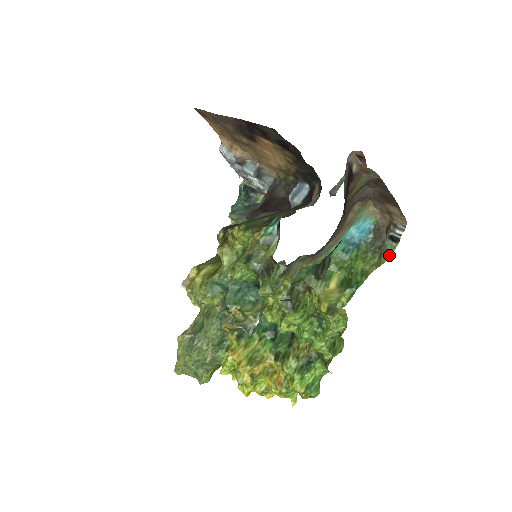
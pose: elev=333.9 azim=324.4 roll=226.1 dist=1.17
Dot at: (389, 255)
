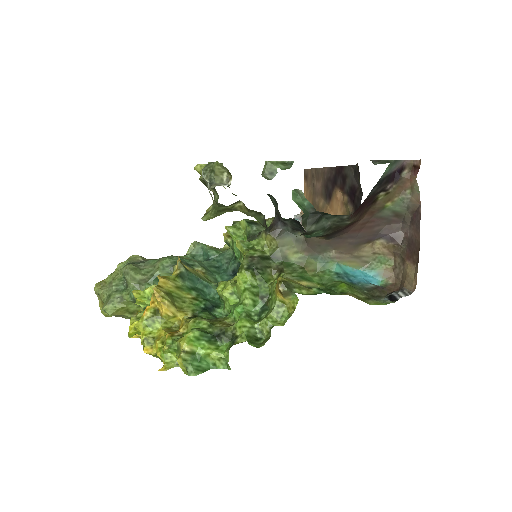
Dot at: (377, 304)
